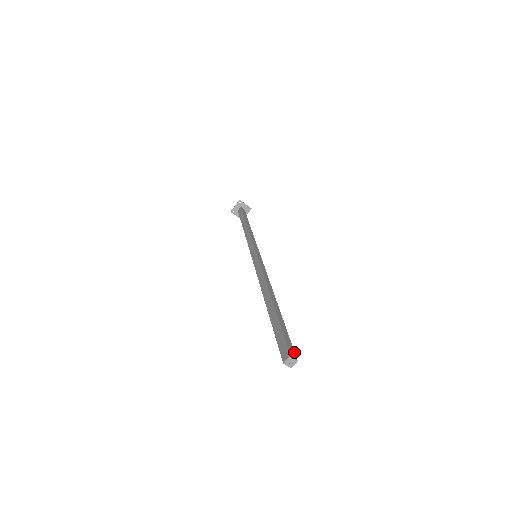
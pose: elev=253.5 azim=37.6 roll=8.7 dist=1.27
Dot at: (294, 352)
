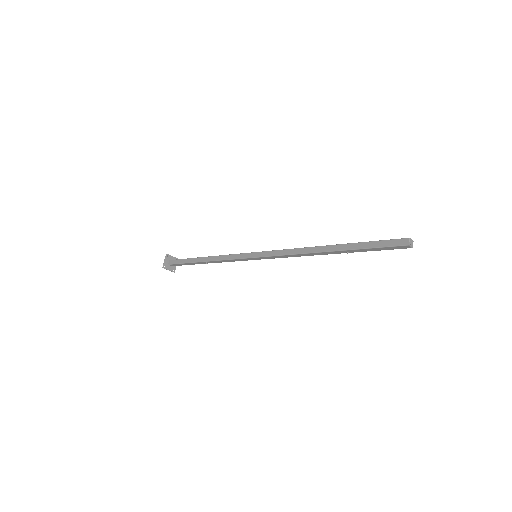
Dot at: occluded
